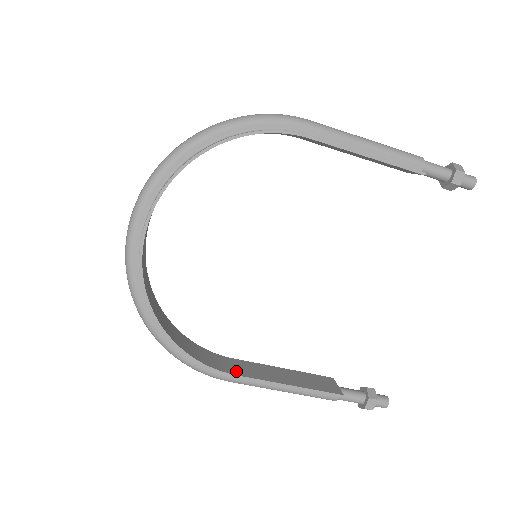
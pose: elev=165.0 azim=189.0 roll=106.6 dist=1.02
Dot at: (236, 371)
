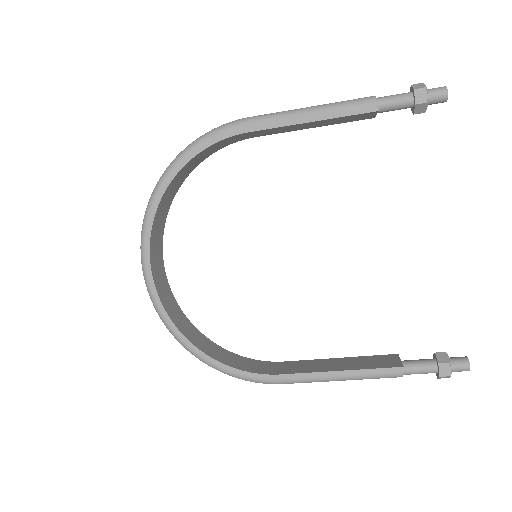
Dot at: (281, 371)
